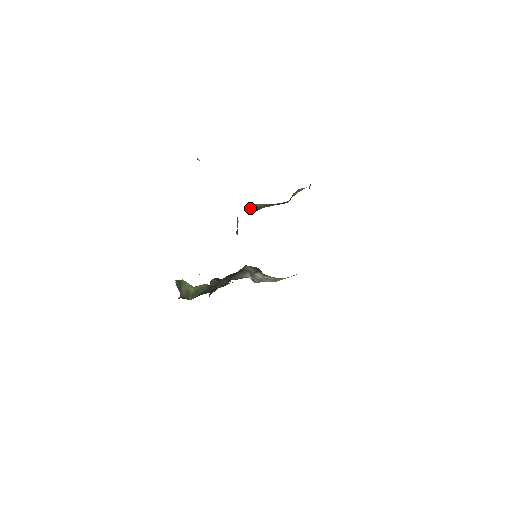
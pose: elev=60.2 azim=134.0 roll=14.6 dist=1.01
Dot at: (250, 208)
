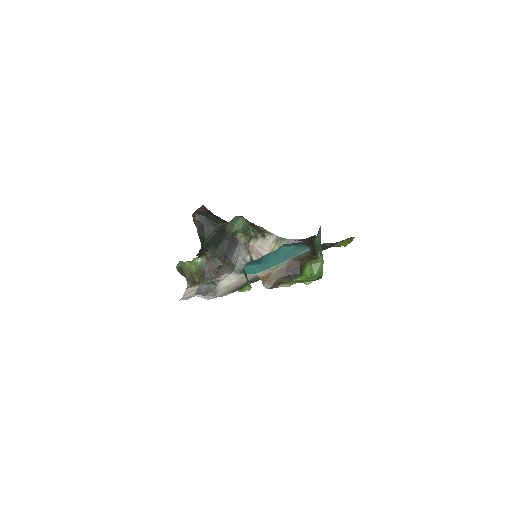
Dot at: (263, 281)
